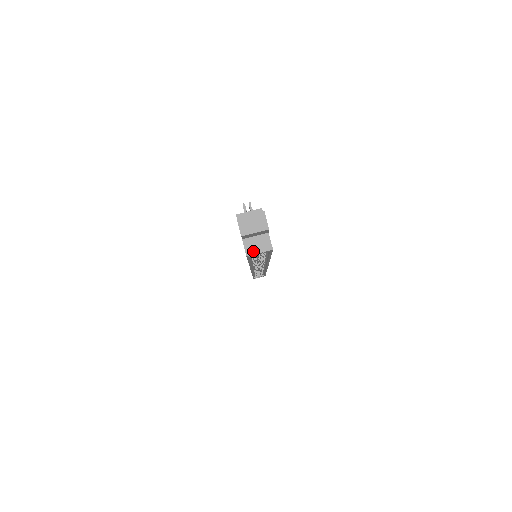
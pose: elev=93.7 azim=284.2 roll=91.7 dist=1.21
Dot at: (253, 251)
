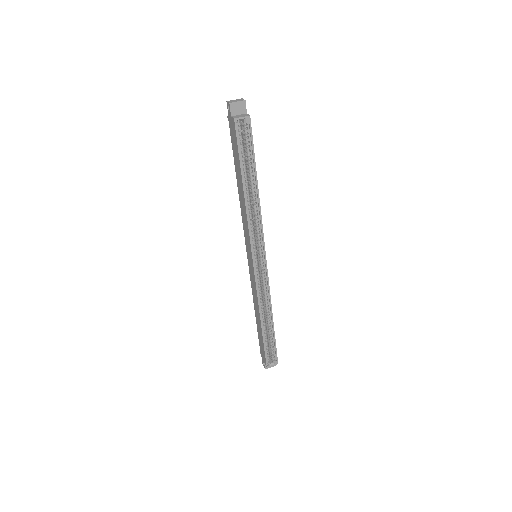
Dot at: (238, 117)
